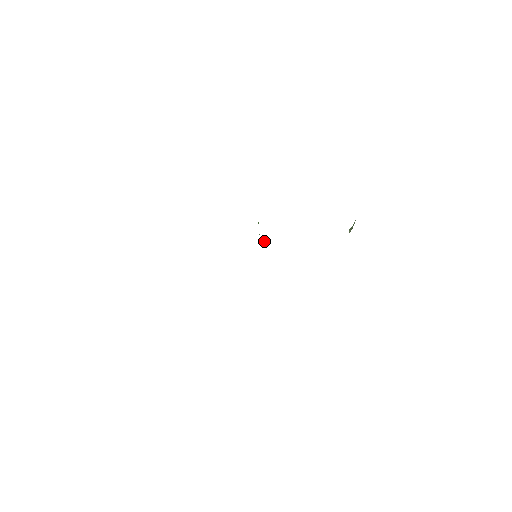
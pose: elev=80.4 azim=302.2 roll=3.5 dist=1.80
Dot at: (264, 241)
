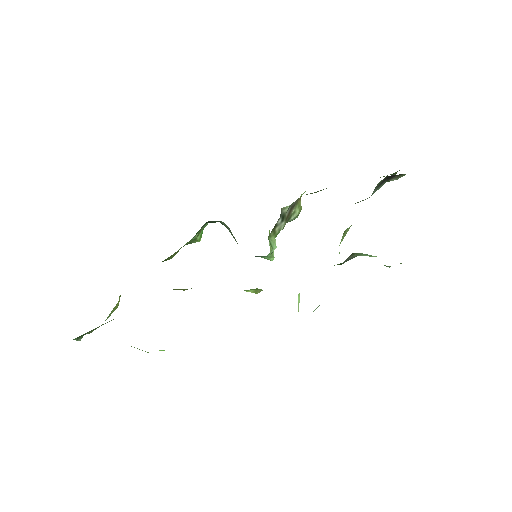
Dot at: (271, 238)
